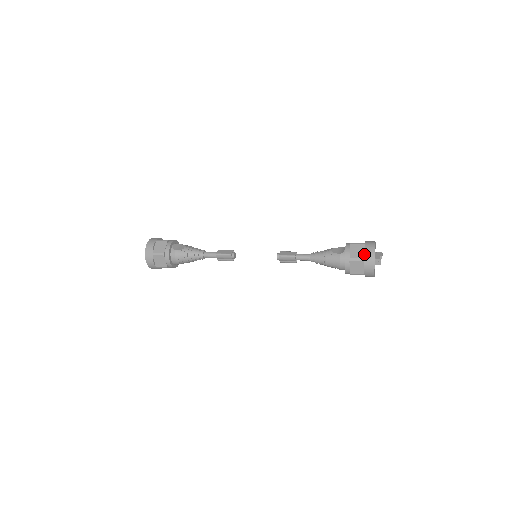
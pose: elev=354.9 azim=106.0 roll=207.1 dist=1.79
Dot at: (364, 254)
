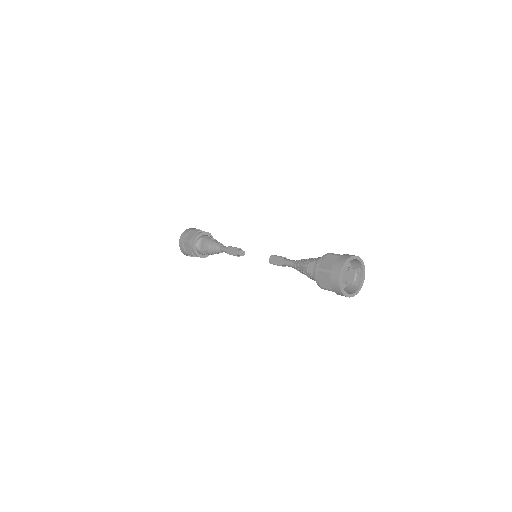
Dot at: (331, 286)
